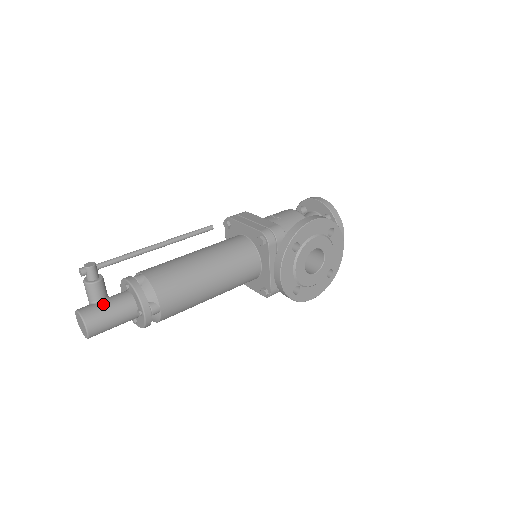
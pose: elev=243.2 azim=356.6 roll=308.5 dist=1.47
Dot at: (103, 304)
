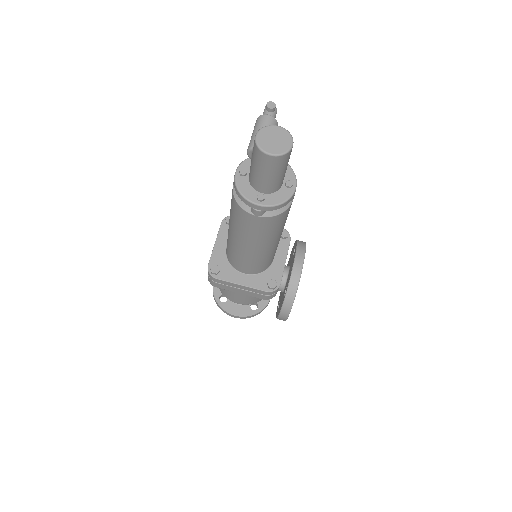
Dot at: occluded
